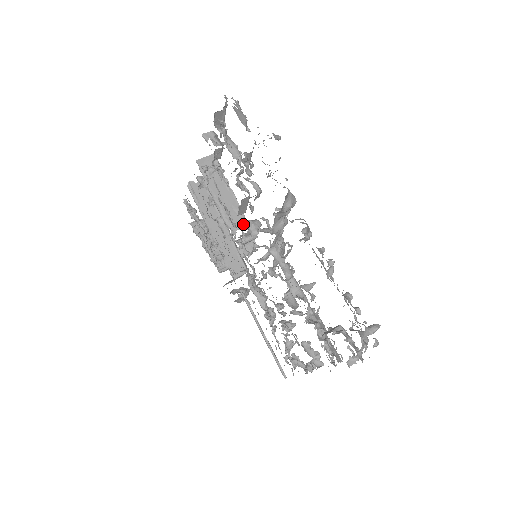
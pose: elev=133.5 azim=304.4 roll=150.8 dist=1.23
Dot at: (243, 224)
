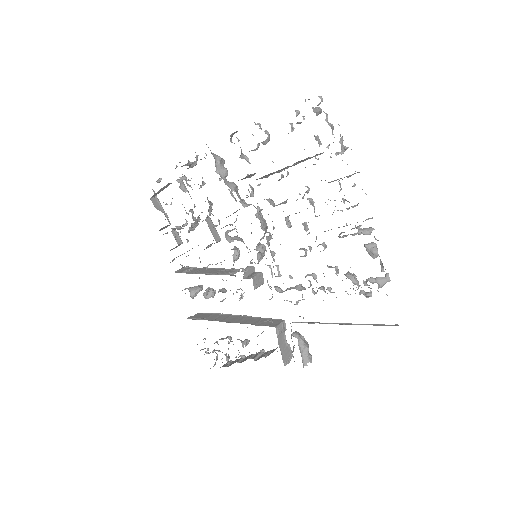
Dot at: (236, 270)
